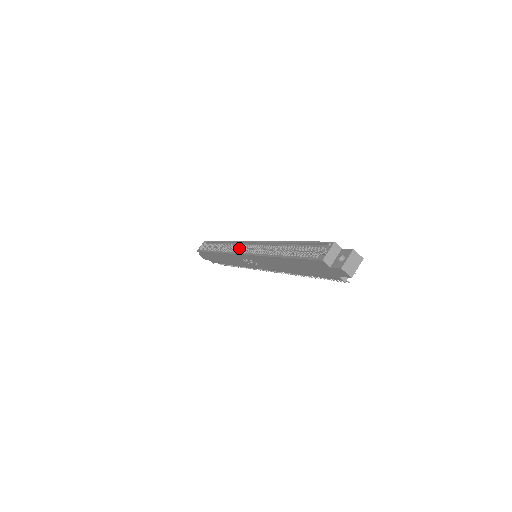
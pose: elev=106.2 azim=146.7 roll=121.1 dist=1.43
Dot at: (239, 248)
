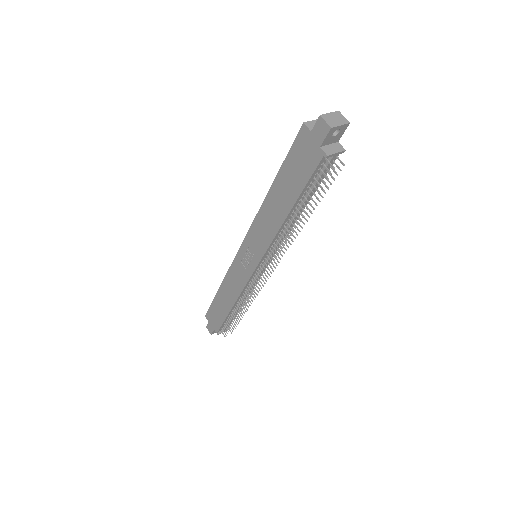
Dot at: occluded
